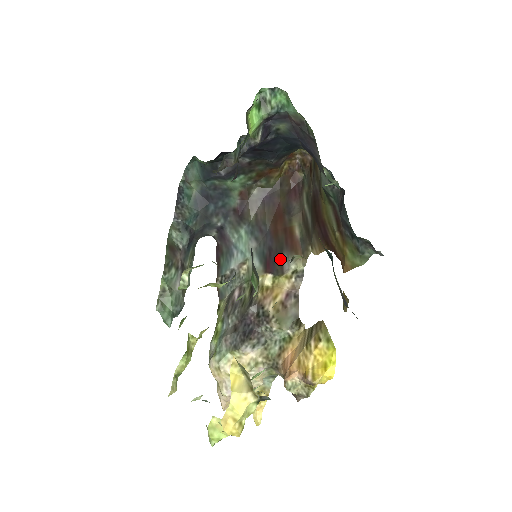
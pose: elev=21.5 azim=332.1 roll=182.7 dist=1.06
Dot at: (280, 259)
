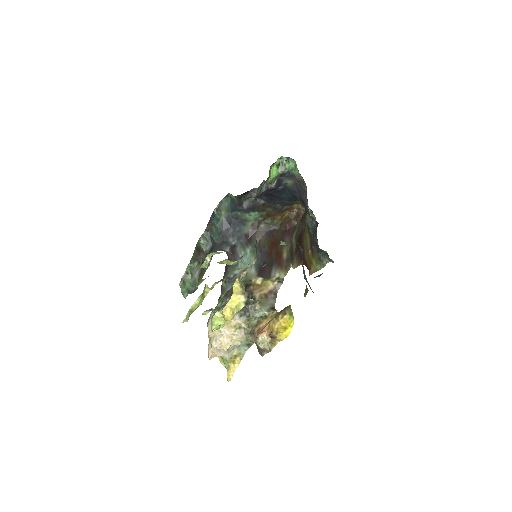
Dot at: (270, 269)
